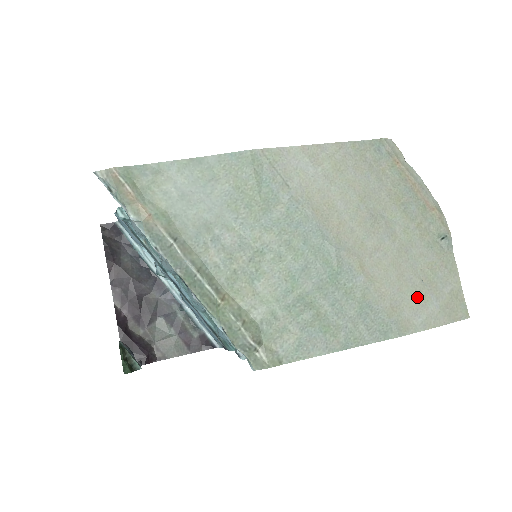
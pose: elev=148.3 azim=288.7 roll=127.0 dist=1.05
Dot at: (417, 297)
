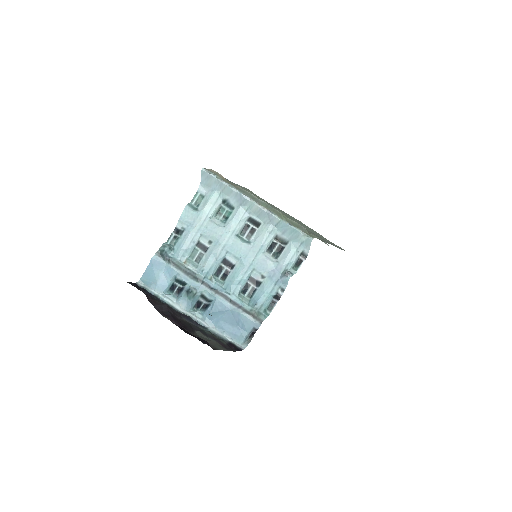
Dot at: occluded
